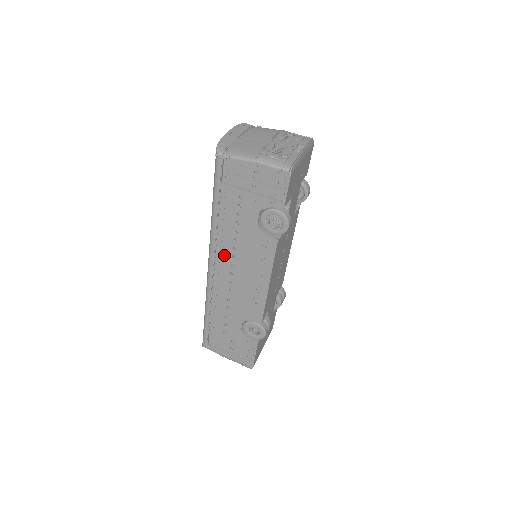
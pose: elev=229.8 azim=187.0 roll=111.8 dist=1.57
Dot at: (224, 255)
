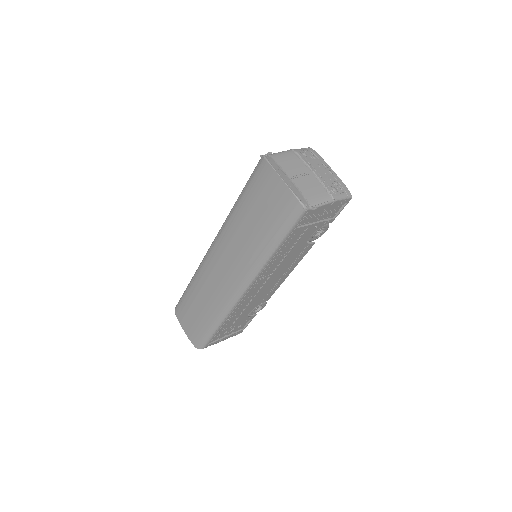
Dot at: (265, 276)
